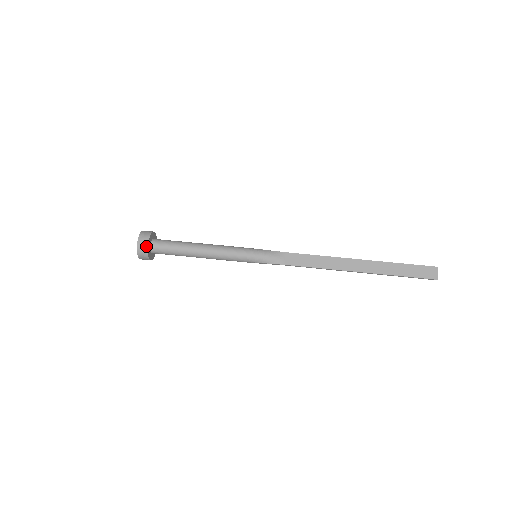
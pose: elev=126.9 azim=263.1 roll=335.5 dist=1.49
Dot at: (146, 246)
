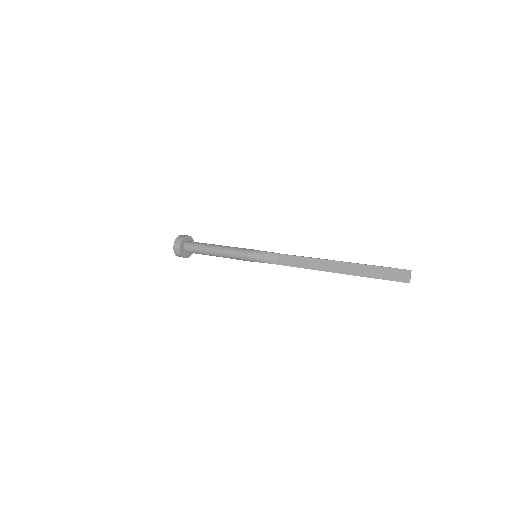
Dot at: (179, 250)
